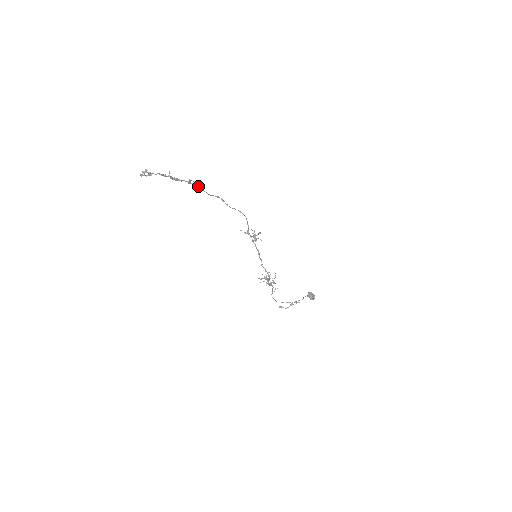
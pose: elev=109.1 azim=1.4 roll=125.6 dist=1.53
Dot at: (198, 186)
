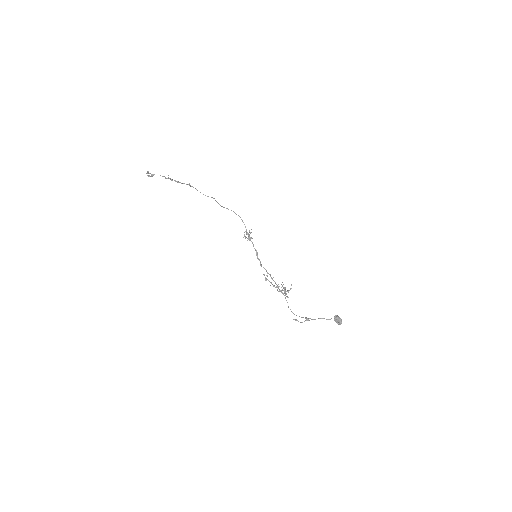
Dot at: (195, 188)
